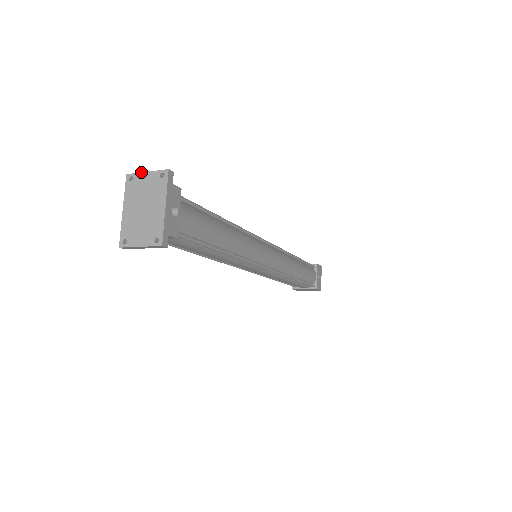
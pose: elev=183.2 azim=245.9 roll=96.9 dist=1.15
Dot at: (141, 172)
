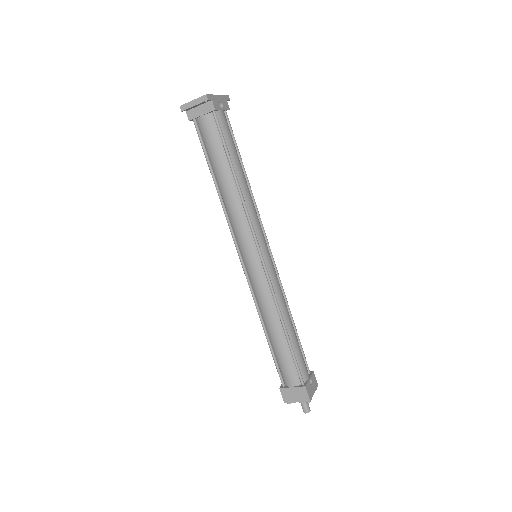
Dot at: occluded
